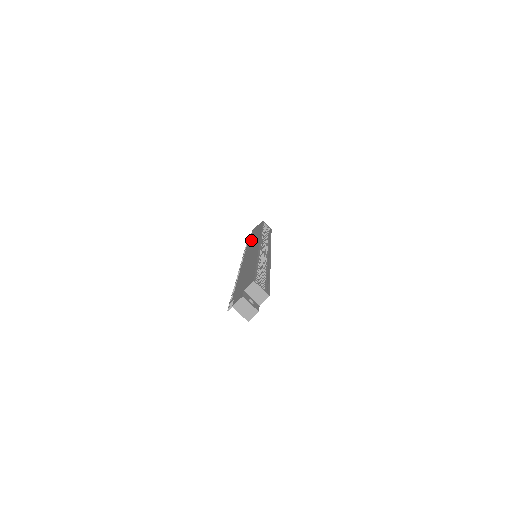
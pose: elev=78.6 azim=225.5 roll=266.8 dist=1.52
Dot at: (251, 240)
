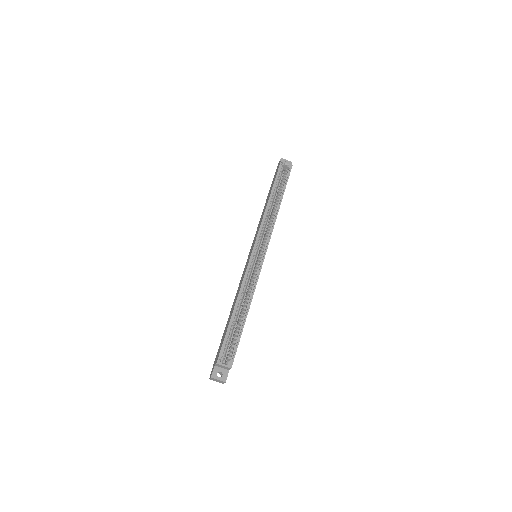
Dot at: (263, 210)
